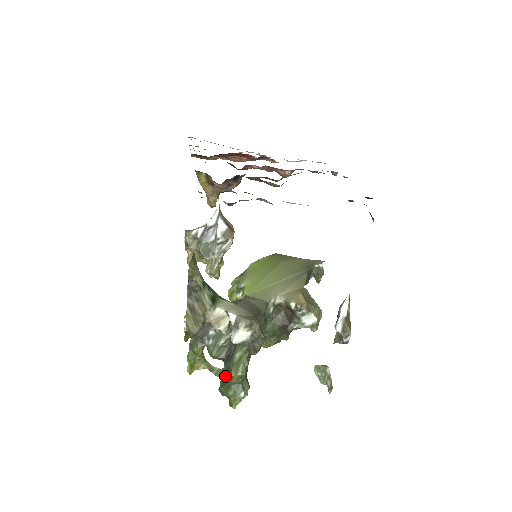
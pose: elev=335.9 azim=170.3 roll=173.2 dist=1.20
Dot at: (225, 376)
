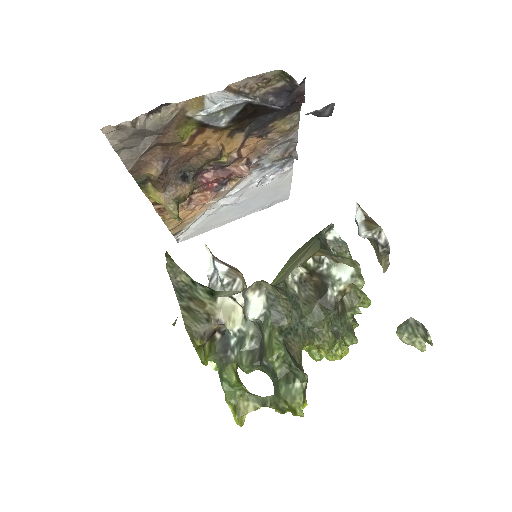
Dot at: (274, 386)
